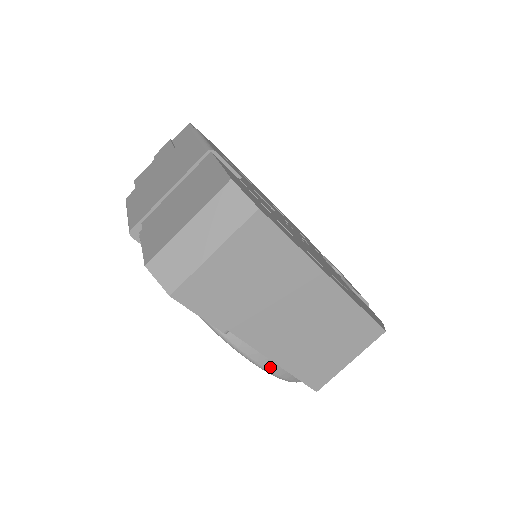
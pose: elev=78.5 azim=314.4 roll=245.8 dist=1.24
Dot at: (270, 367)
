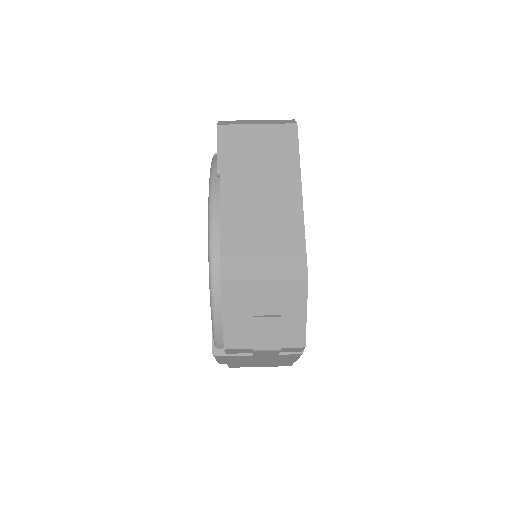
Dot at: (215, 222)
